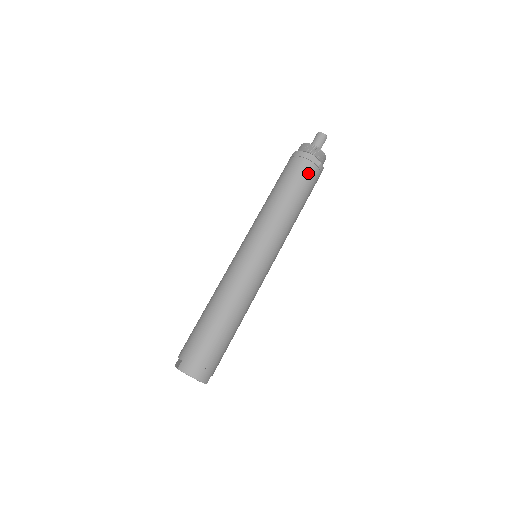
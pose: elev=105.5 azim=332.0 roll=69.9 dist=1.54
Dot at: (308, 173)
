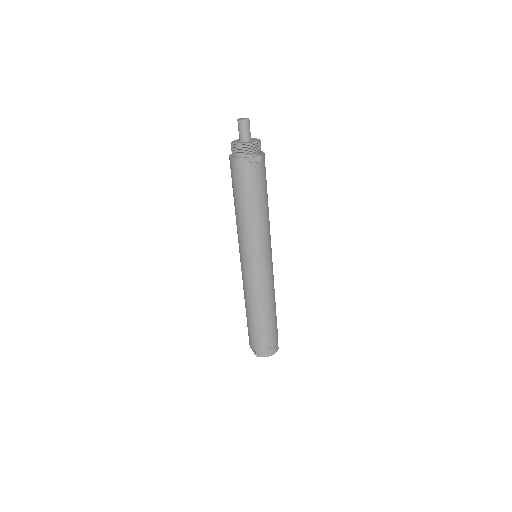
Dot at: (256, 176)
